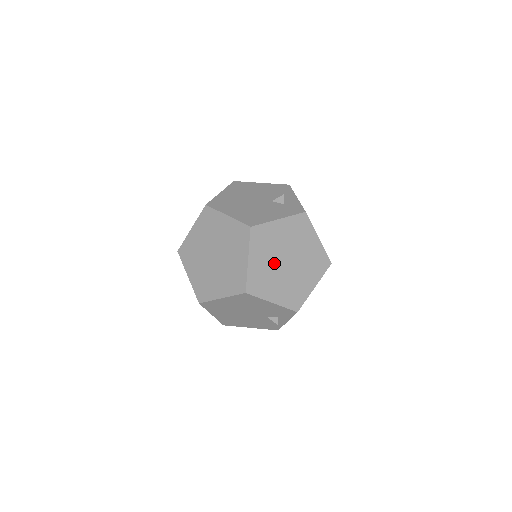
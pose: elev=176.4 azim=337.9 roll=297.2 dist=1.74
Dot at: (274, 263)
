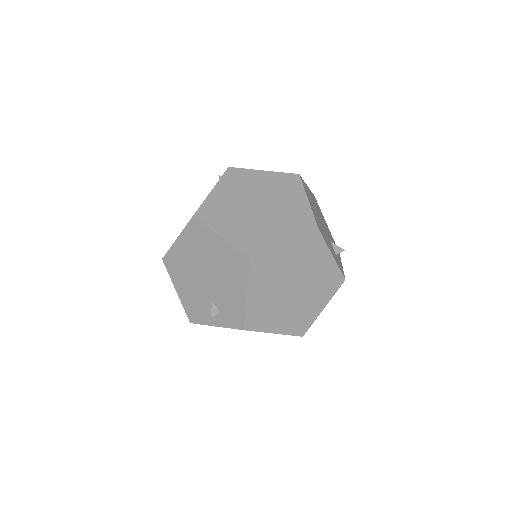
Dot at: (289, 274)
